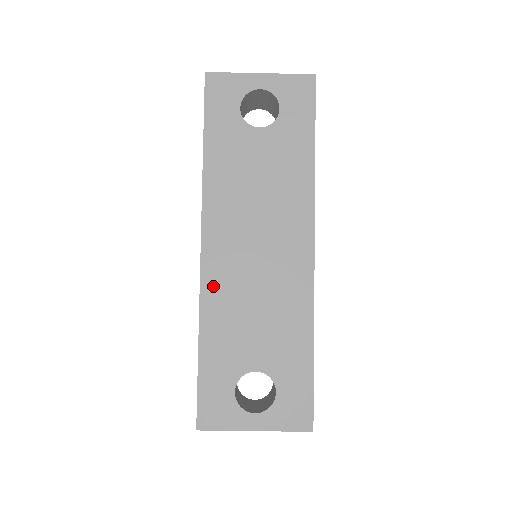
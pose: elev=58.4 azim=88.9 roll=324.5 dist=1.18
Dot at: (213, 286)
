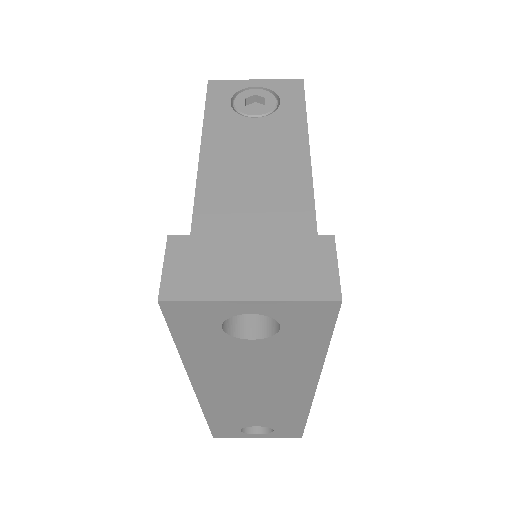
Dot at: (213, 405)
